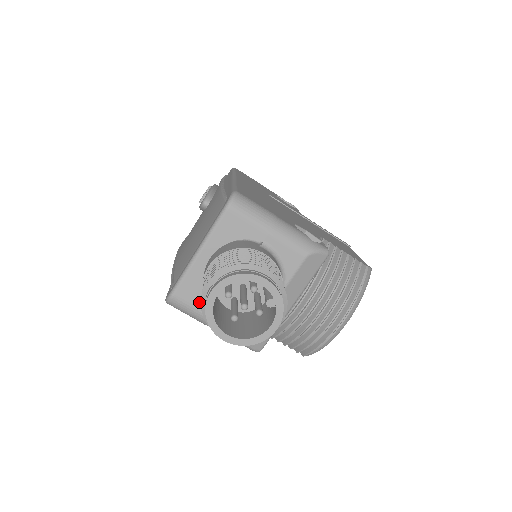
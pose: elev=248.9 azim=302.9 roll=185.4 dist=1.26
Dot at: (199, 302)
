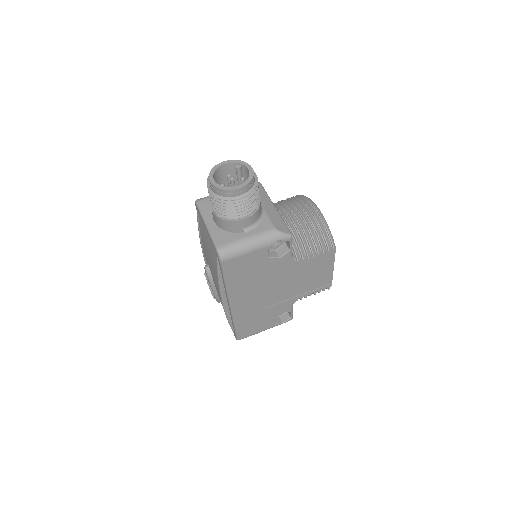
Dot at: (232, 238)
